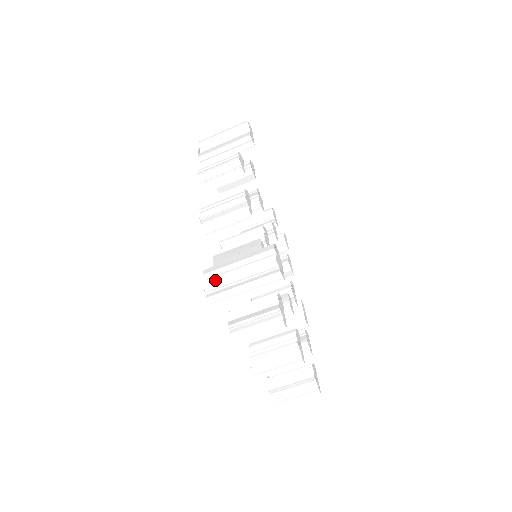
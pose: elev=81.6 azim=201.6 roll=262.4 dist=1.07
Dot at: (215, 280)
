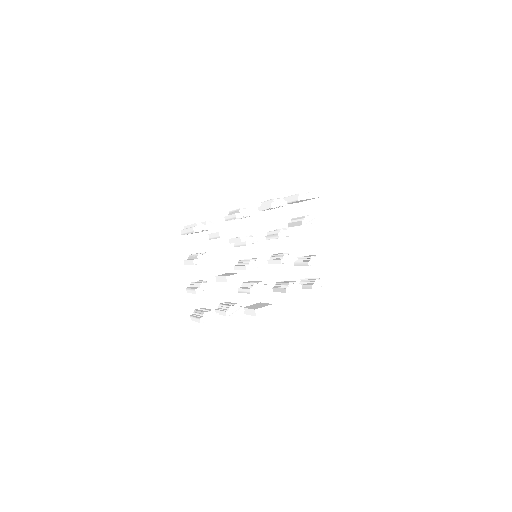
Dot at: occluded
